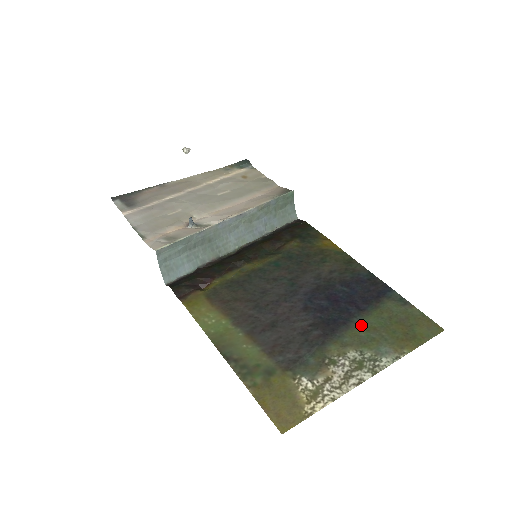
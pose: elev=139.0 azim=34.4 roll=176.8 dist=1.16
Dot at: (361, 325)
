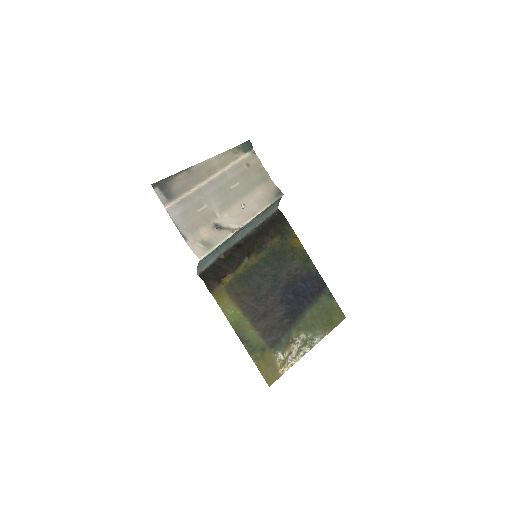
Dot at: (308, 315)
